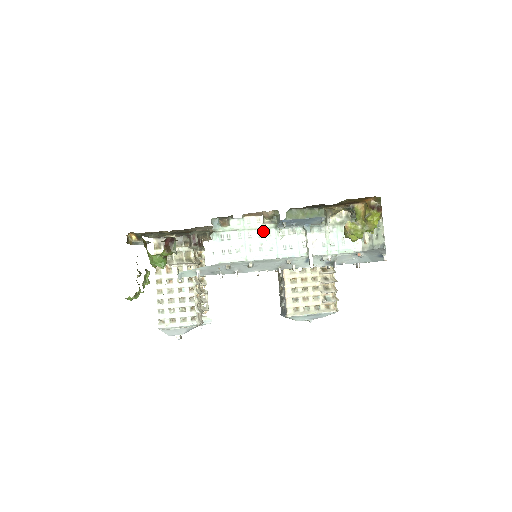
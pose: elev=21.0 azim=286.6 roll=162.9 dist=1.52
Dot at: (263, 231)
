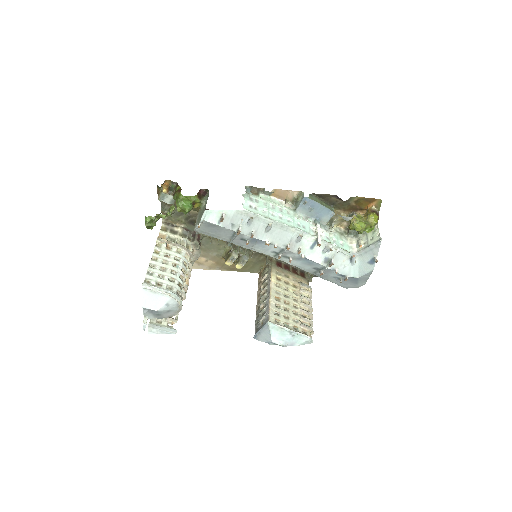
Dot at: (284, 209)
